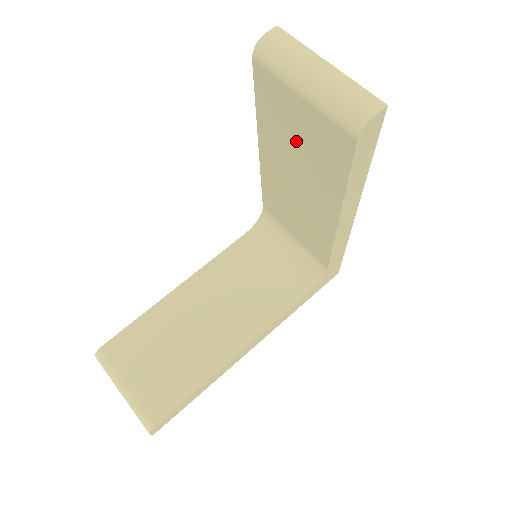
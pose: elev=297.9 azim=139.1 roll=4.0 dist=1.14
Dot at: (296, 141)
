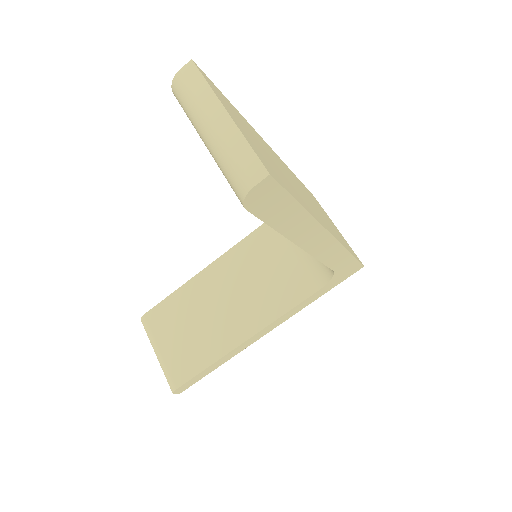
Dot at: occluded
